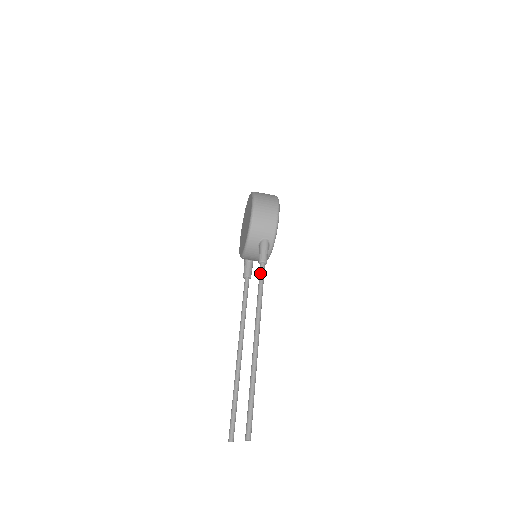
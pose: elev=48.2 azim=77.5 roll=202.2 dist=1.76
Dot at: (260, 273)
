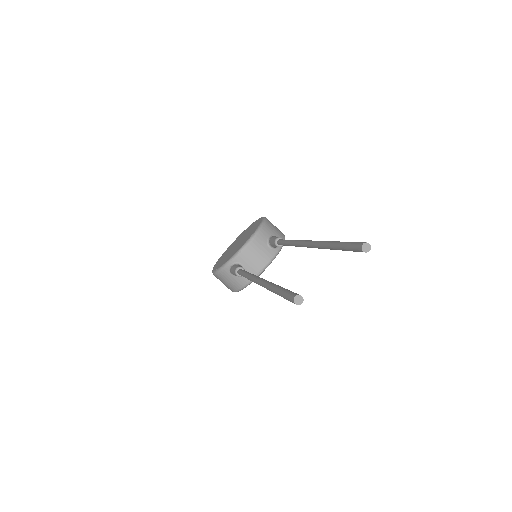
Dot at: occluded
